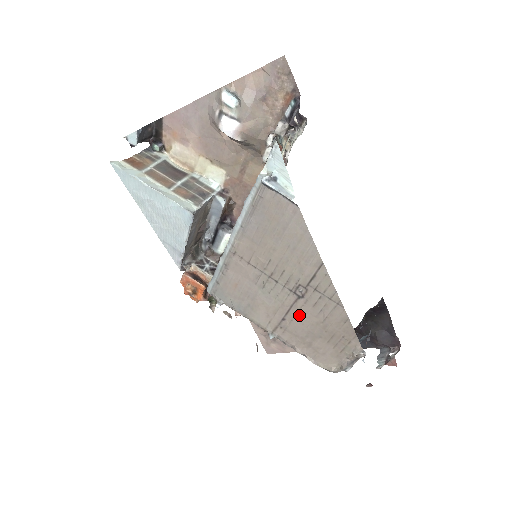
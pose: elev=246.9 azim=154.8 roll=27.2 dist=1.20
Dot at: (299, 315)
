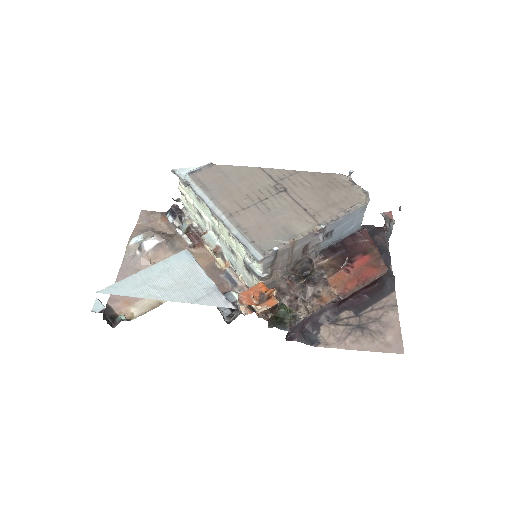
Dot at: (303, 198)
